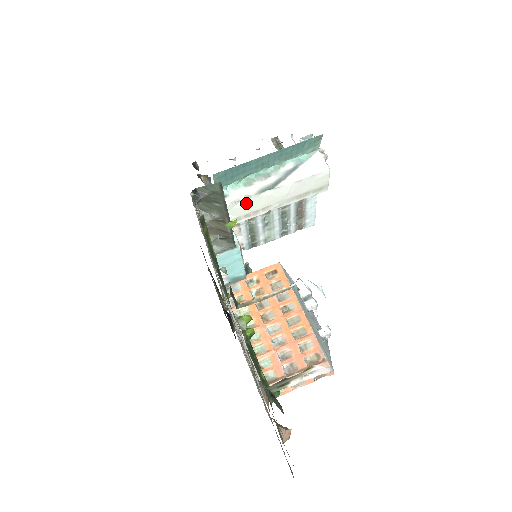
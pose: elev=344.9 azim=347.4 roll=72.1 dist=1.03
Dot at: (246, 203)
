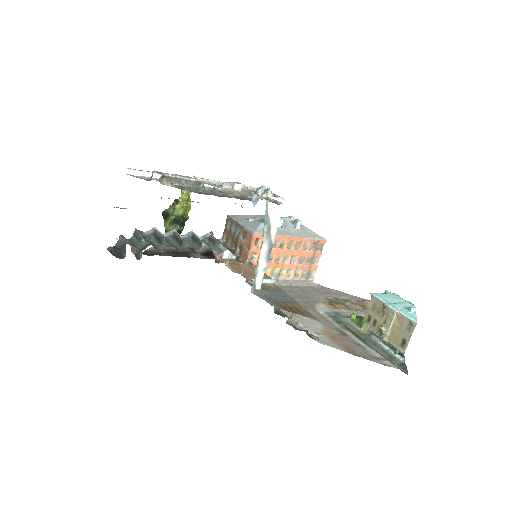
Dot at: (262, 269)
